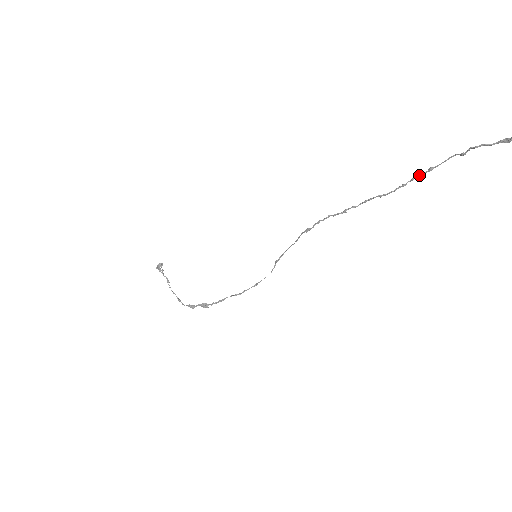
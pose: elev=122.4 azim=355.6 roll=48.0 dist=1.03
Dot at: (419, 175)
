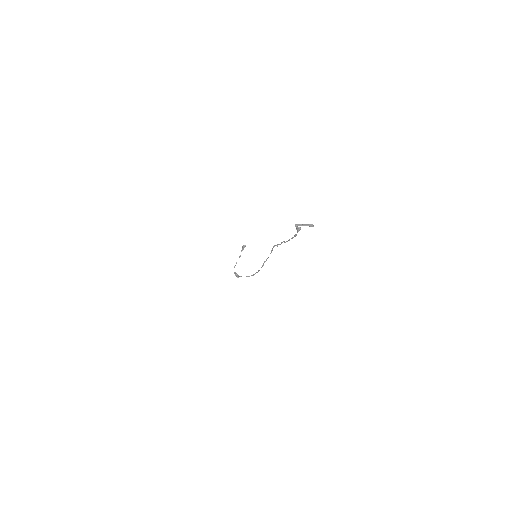
Dot at: (293, 237)
